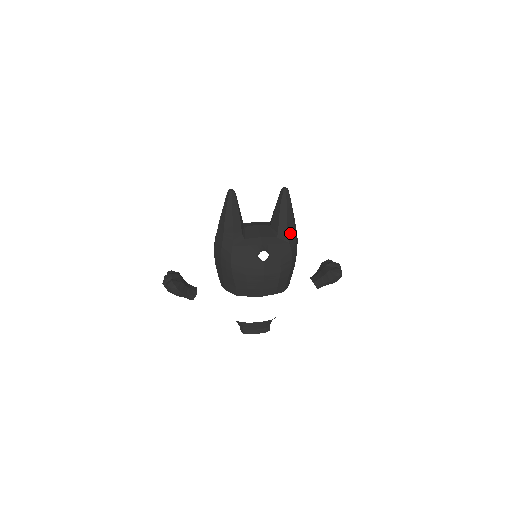
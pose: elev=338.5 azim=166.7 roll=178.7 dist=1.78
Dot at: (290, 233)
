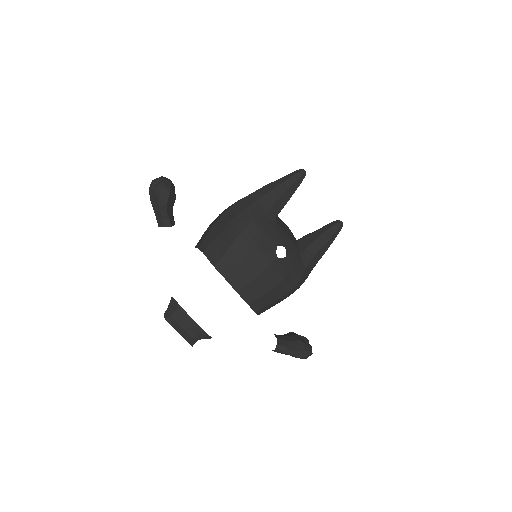
Dot at: (312, 263)
